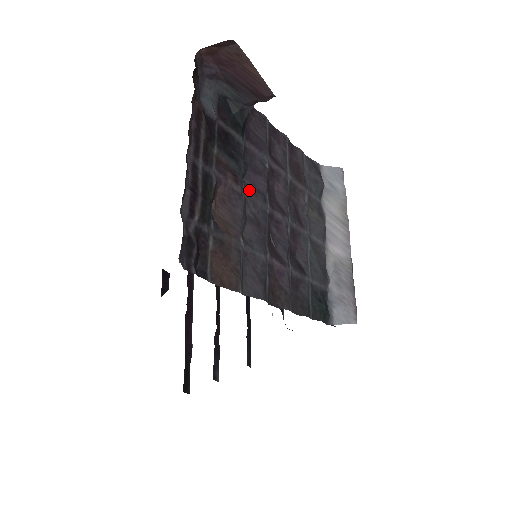
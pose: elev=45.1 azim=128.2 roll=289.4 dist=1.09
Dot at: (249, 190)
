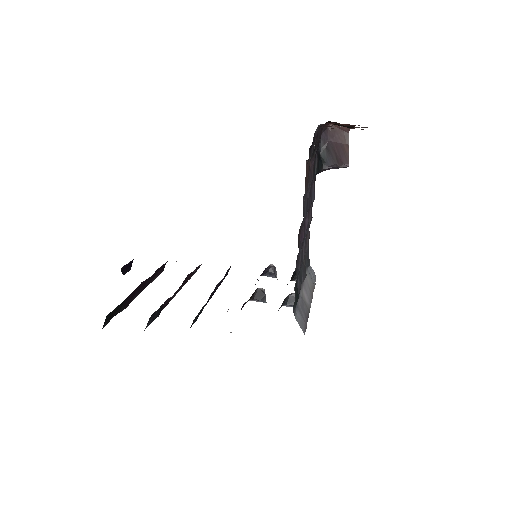
Dot at: occluded
